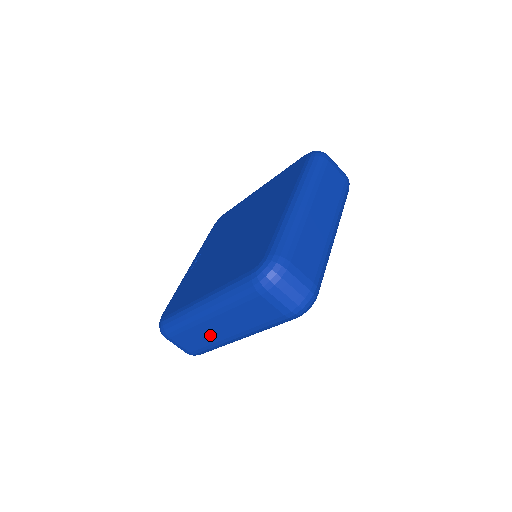
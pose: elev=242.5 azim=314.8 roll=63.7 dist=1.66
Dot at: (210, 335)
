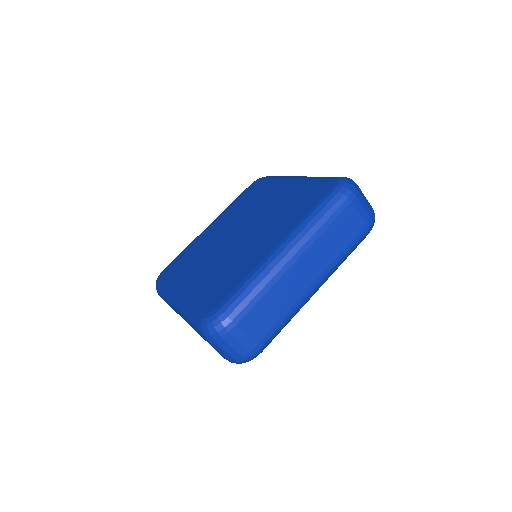
Dot at: occluded
